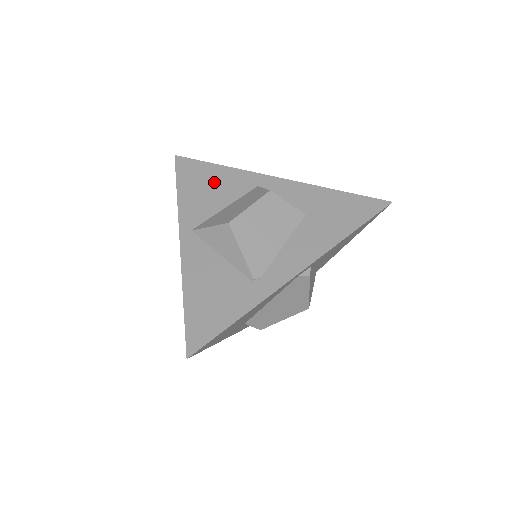
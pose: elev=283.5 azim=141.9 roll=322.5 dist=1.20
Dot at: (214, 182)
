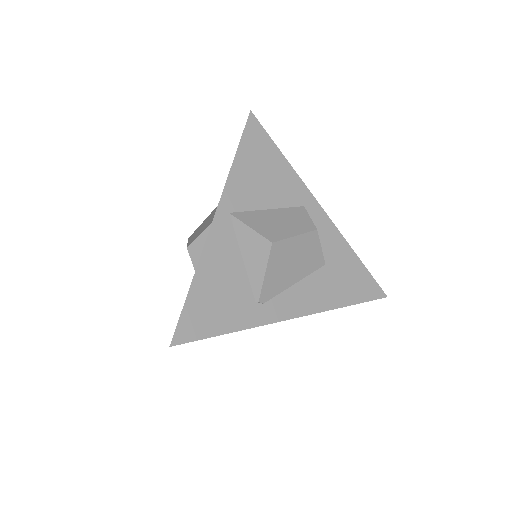
Dot at: (271, 173)
